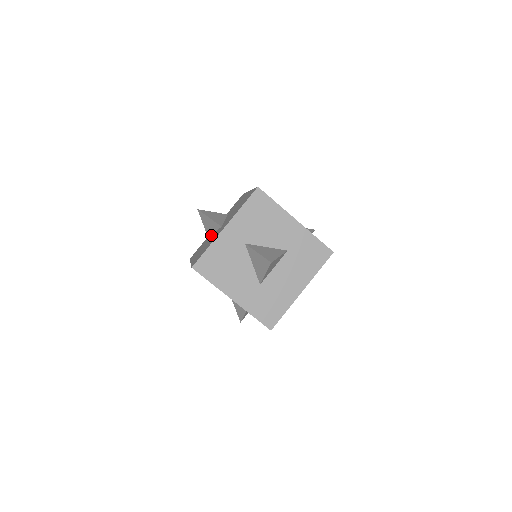
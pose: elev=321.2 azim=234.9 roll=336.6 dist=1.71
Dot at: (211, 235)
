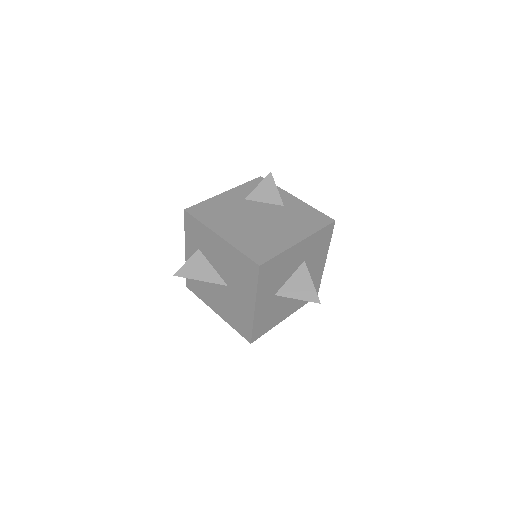
Dot at: occluded
